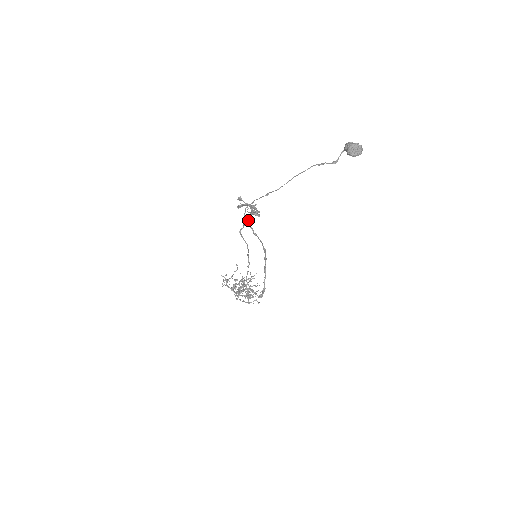
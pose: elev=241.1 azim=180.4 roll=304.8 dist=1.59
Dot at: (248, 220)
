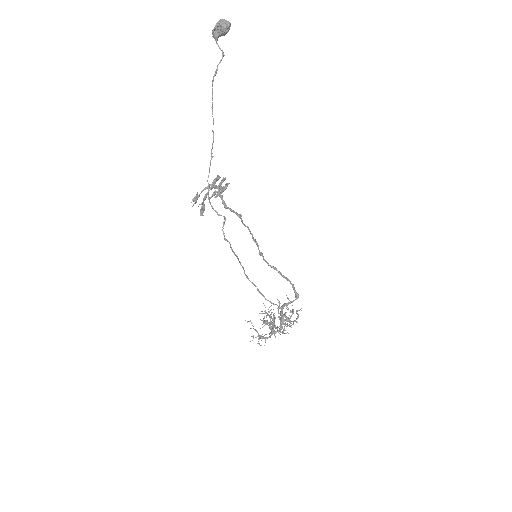
Dot at: (224, 204)
